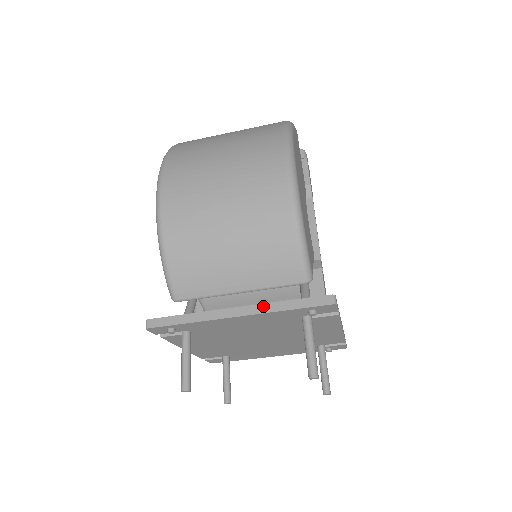
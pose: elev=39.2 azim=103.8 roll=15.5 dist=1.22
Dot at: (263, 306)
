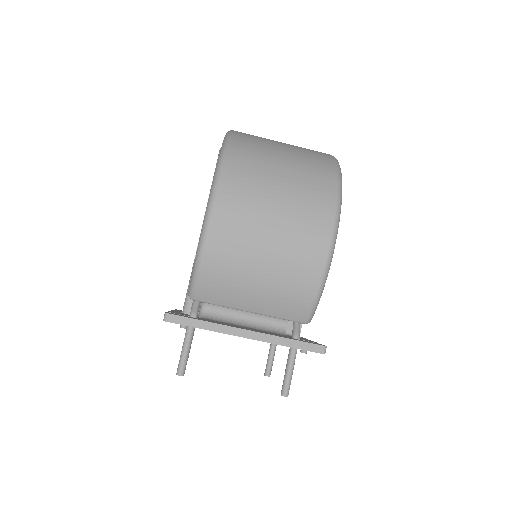
Dot at: (270, 337)
